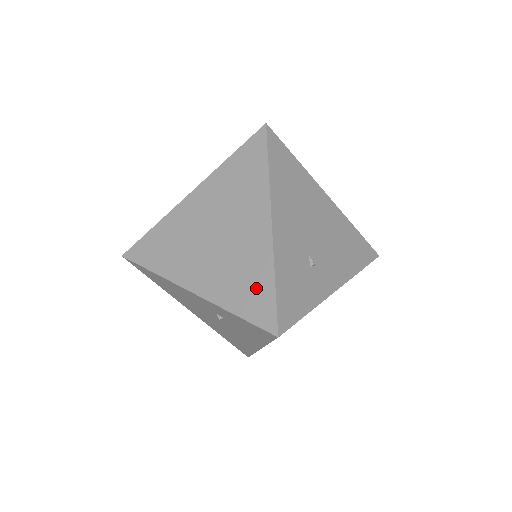
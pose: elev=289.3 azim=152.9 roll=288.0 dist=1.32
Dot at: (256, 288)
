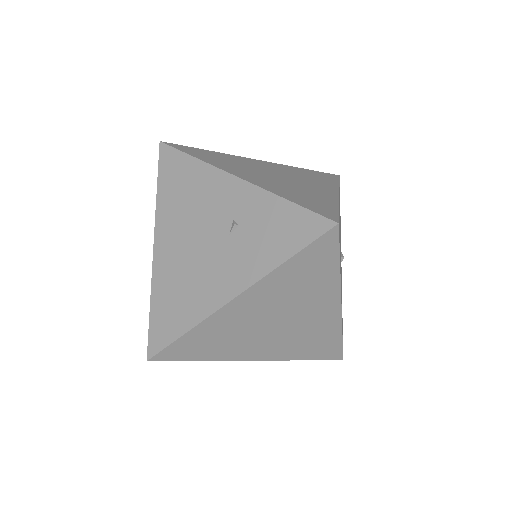
Dot at: (317, 202)
